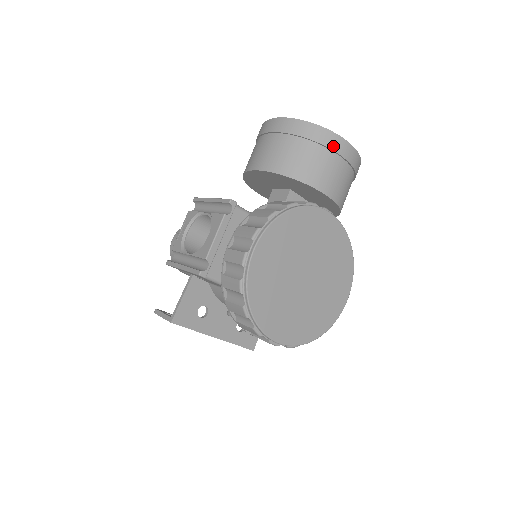
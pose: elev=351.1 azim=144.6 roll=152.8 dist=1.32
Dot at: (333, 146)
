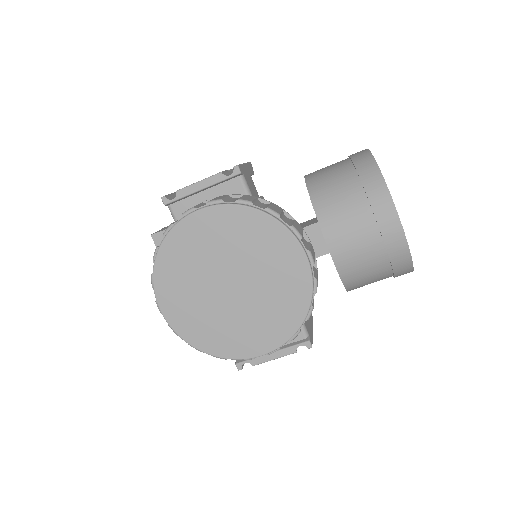
Dot at: (377, 207)
